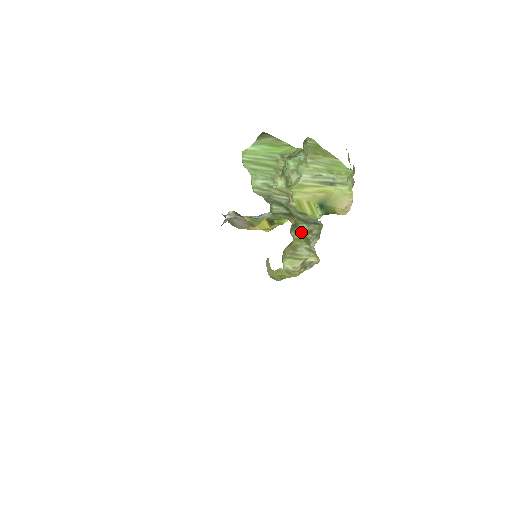
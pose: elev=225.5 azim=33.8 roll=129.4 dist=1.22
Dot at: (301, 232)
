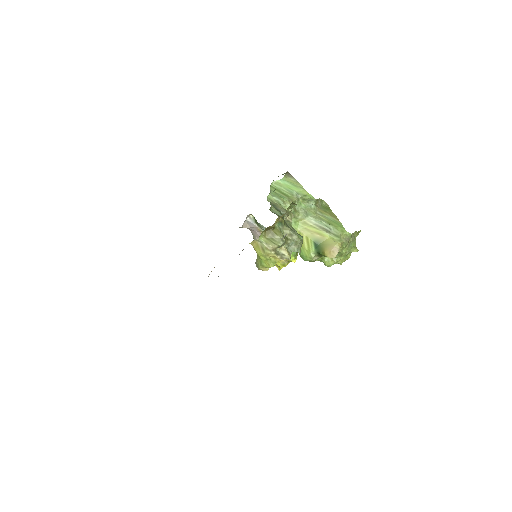
Dot at: (284, 231)
